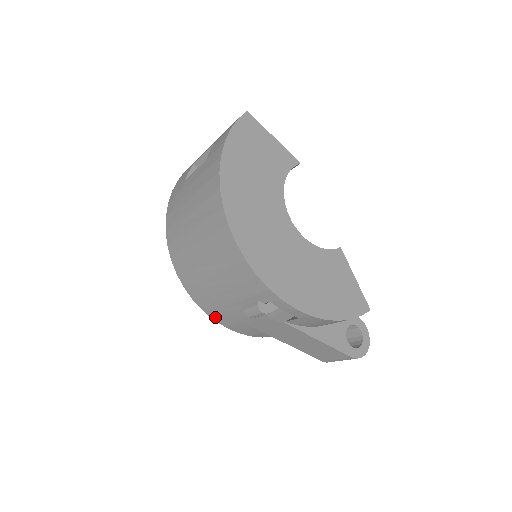
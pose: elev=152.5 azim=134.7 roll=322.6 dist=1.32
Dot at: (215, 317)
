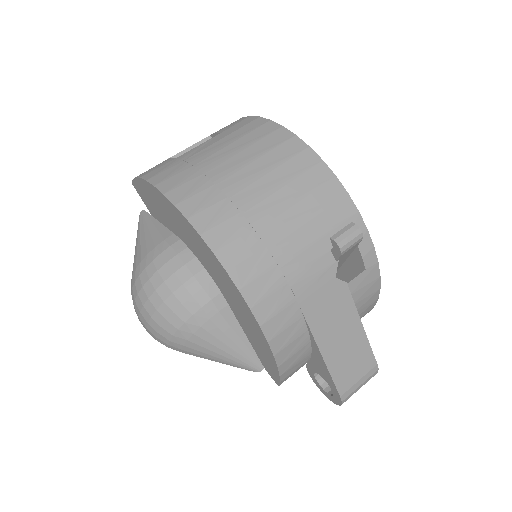
Dot at: (255, 299)
